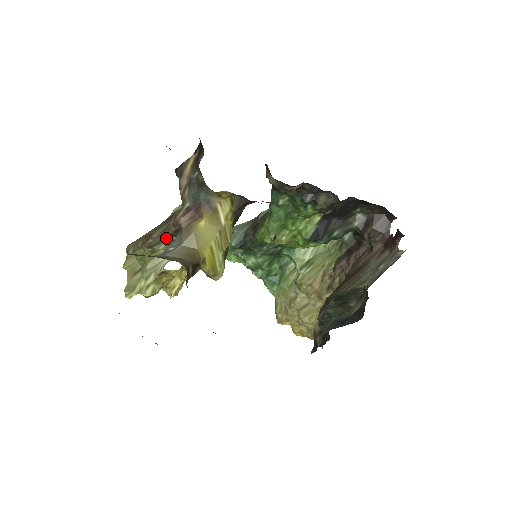
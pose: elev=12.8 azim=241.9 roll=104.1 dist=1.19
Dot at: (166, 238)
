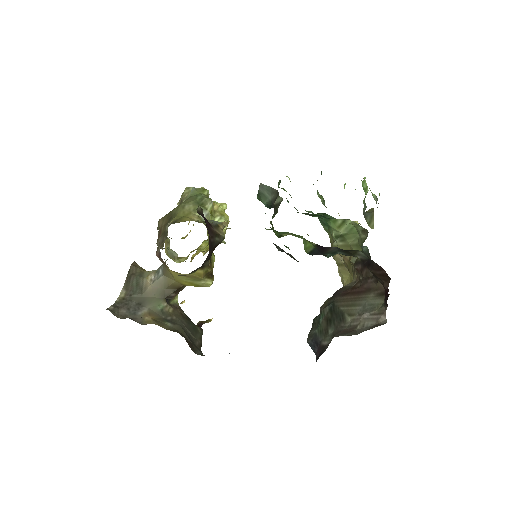
Dot at: occluded
